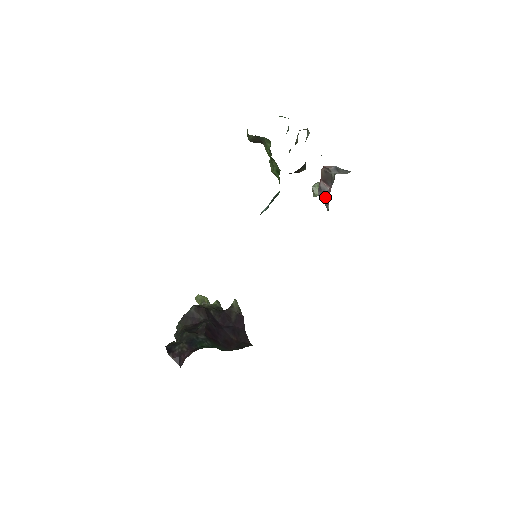
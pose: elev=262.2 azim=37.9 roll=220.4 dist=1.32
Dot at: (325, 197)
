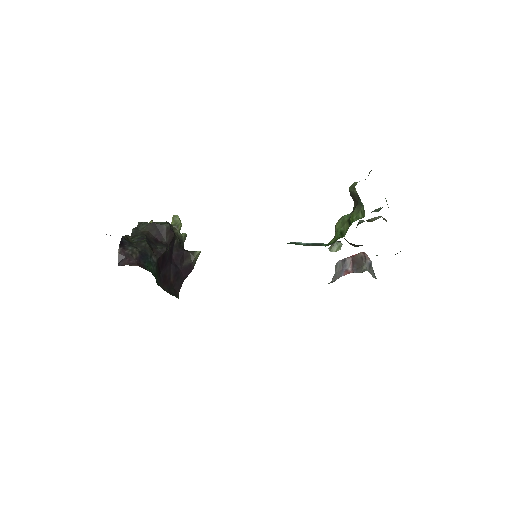
Dot at: (341, 270)
